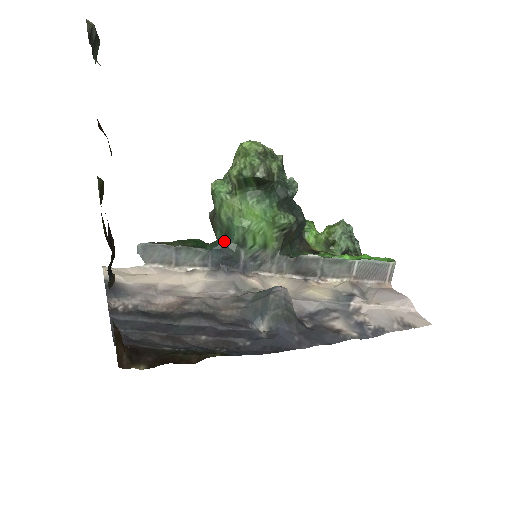
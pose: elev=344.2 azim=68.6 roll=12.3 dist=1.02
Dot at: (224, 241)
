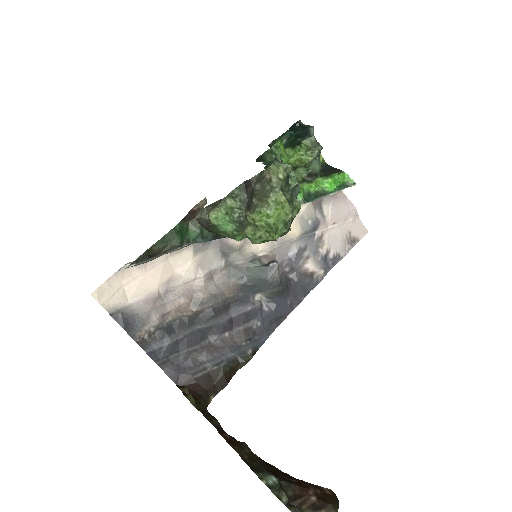
Dot at: (215, 236)
